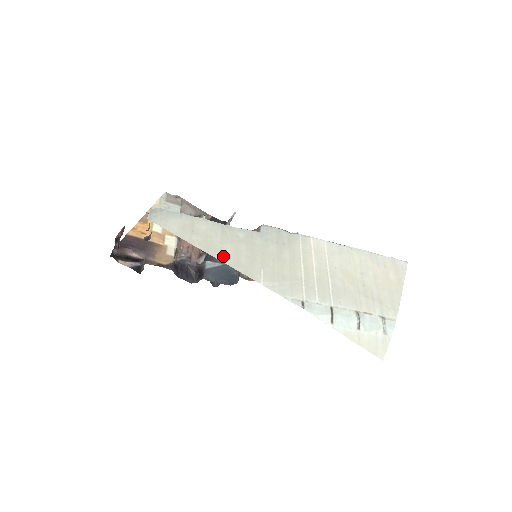
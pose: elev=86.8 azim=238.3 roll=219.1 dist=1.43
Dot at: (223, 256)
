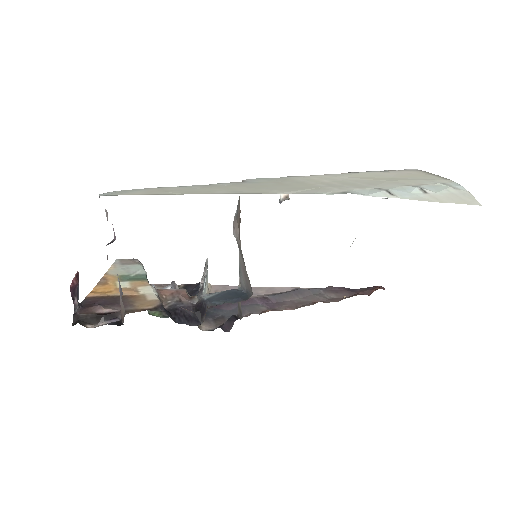
Dot at: (217, 192)
